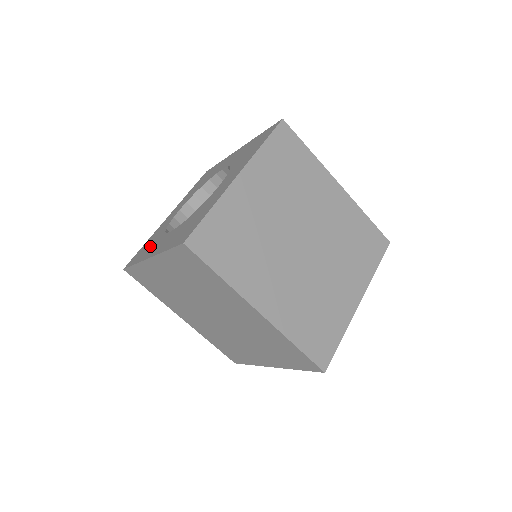
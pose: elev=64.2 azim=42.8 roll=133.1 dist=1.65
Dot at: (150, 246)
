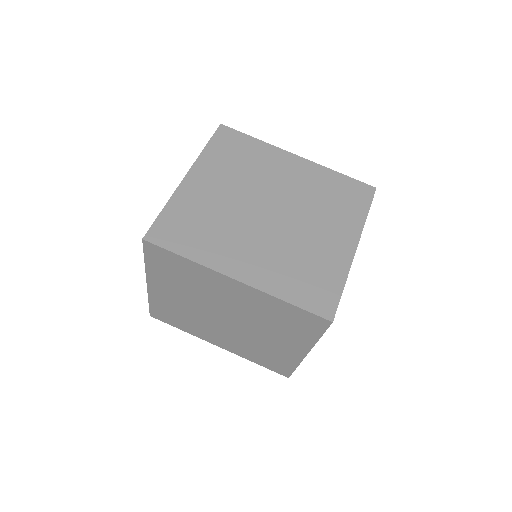
Dot at: occluded
